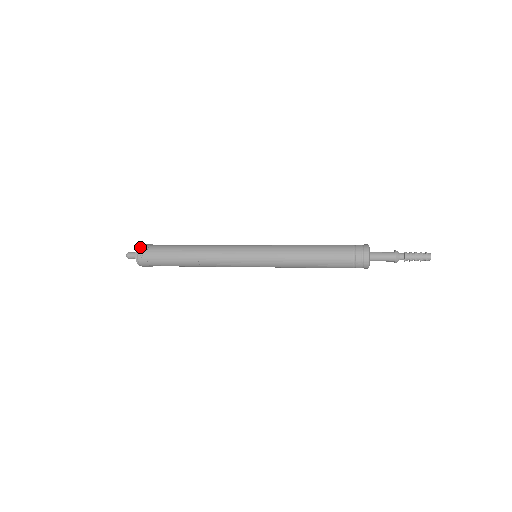
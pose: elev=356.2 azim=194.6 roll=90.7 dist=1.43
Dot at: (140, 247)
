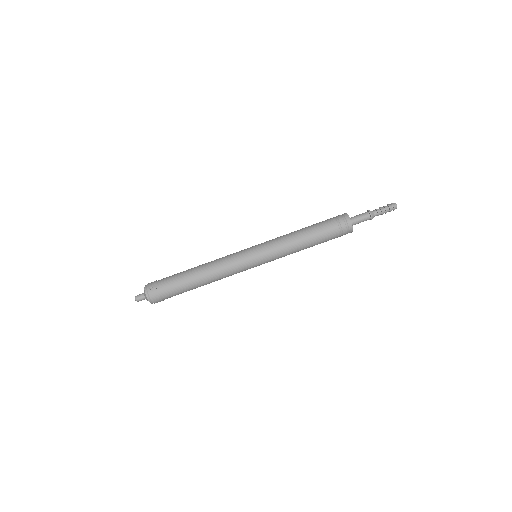
Dot at: (148, 283)
